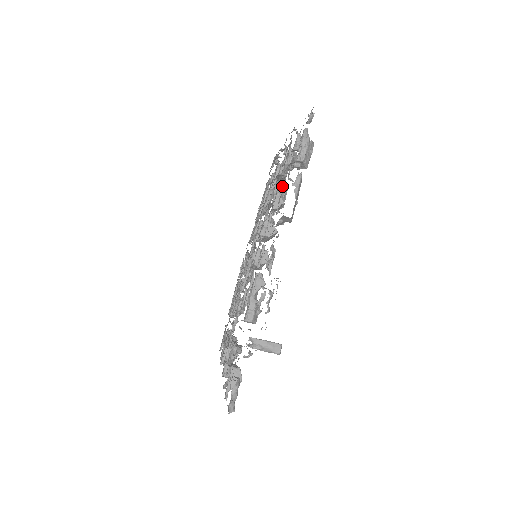
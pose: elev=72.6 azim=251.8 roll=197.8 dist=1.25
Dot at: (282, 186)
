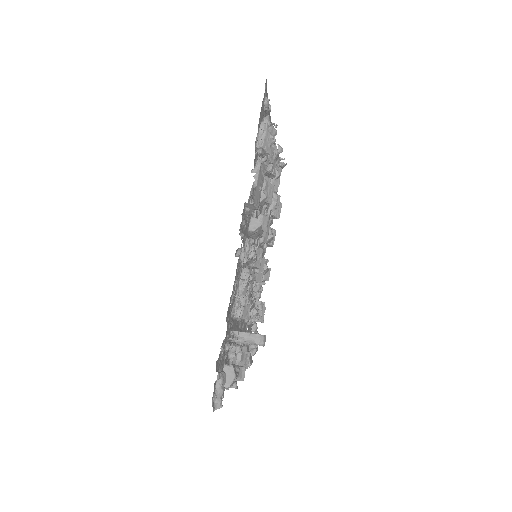
Dot at: occluded
